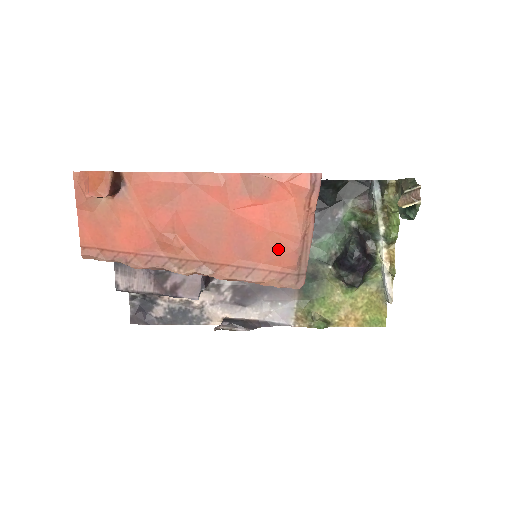
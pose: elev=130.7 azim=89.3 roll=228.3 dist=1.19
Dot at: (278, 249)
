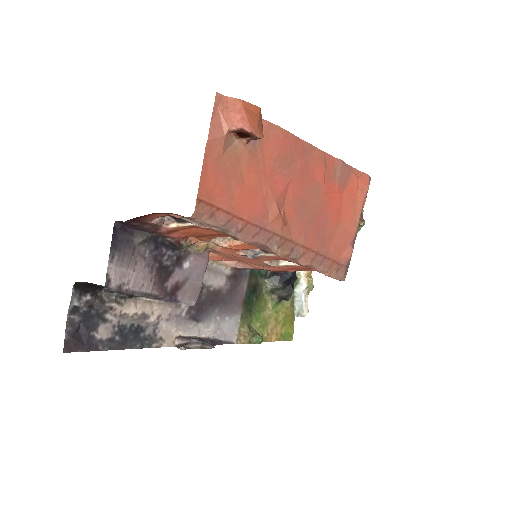
Dot at: (342, 239)
